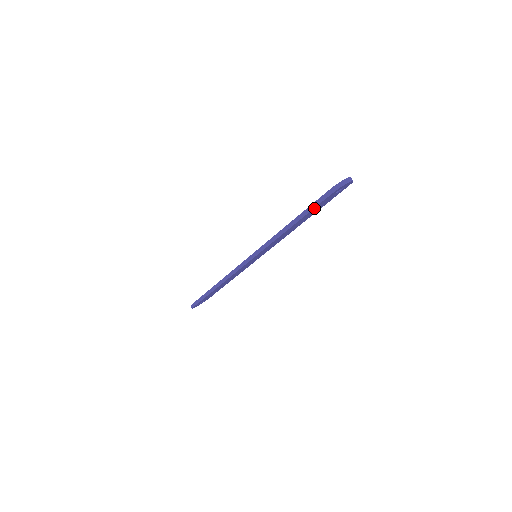
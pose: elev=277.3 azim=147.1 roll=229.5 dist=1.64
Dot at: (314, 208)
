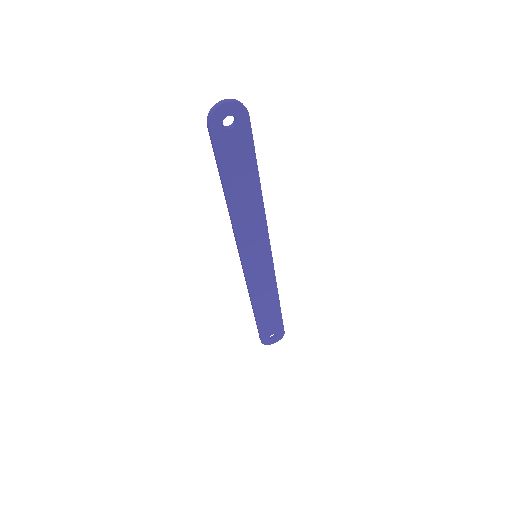
Dot at: (219, 160)
